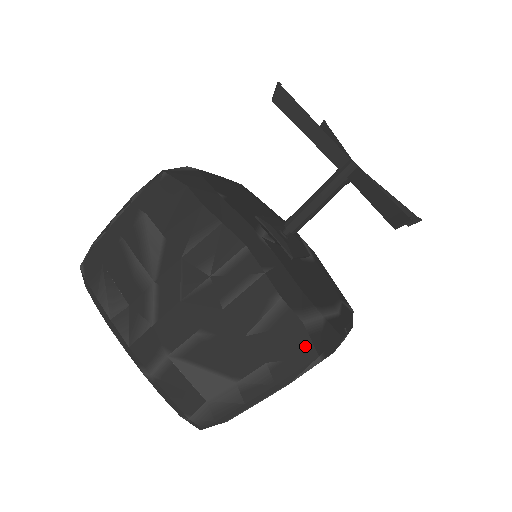
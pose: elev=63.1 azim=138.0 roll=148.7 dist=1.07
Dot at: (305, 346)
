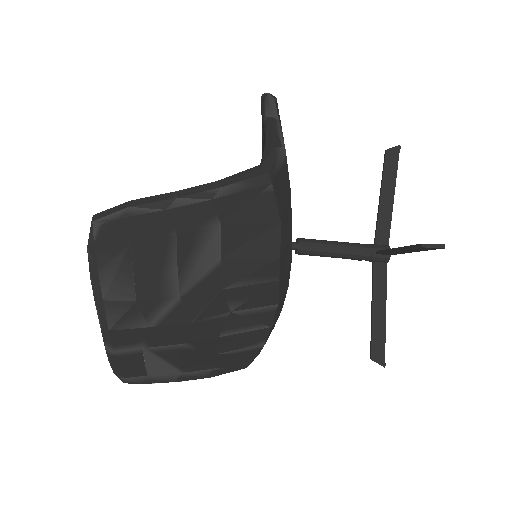
Dot at: (246, 364)
